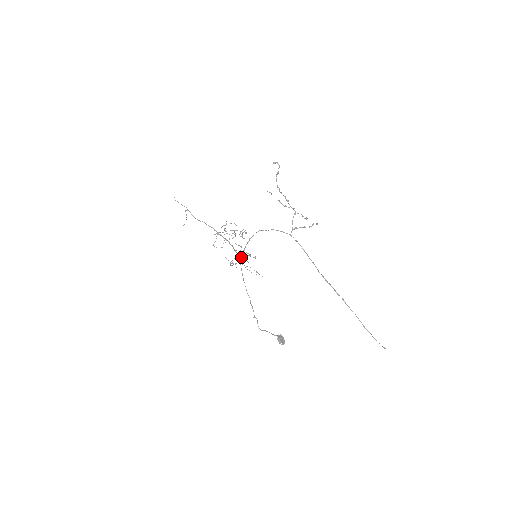
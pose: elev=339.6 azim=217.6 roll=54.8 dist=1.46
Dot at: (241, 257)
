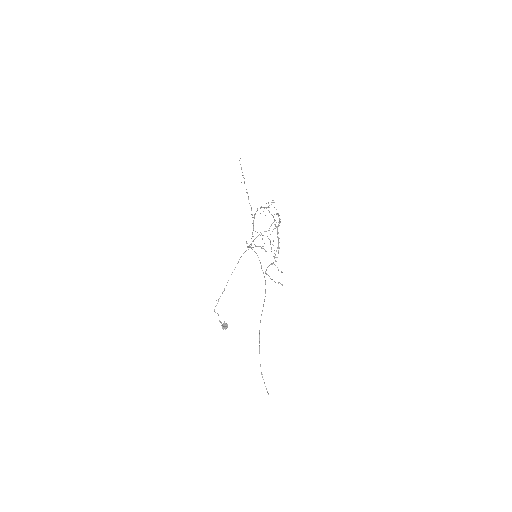
Dot at: occluded
